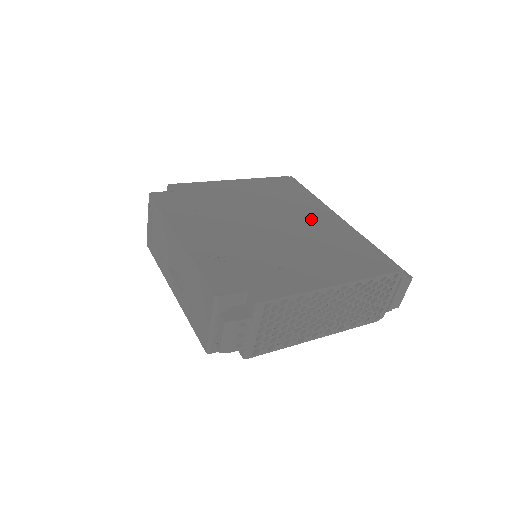
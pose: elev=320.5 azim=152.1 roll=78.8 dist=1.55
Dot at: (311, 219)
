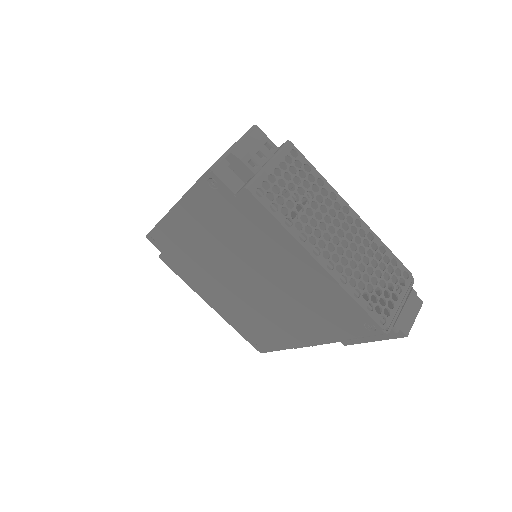
Dot at: occluded
